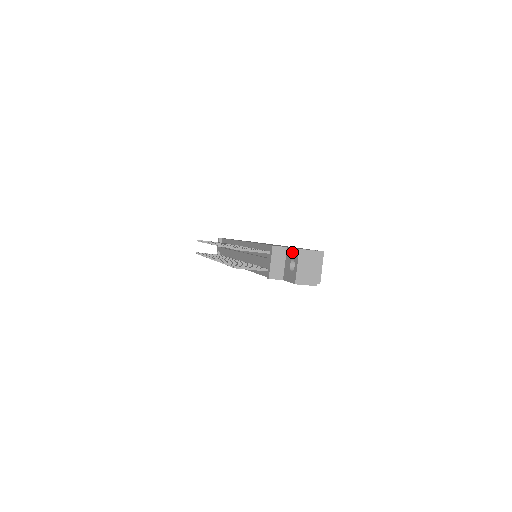
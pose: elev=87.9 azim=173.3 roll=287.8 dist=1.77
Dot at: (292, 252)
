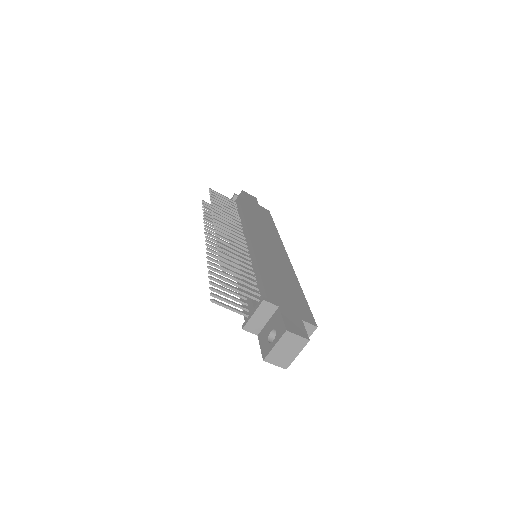
Dot at: (279, 322)
